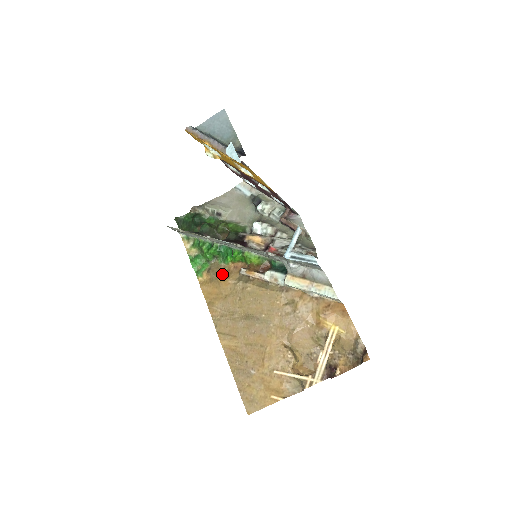
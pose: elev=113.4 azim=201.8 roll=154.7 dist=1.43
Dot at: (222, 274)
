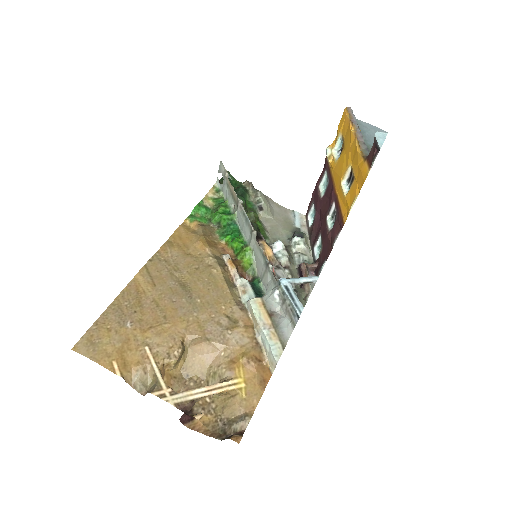
Dot at: (209, 239)
